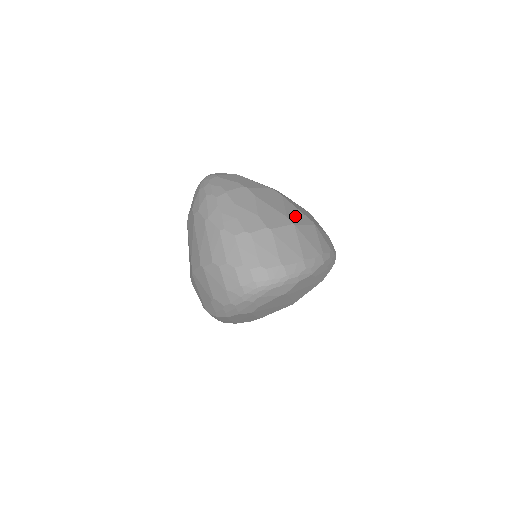
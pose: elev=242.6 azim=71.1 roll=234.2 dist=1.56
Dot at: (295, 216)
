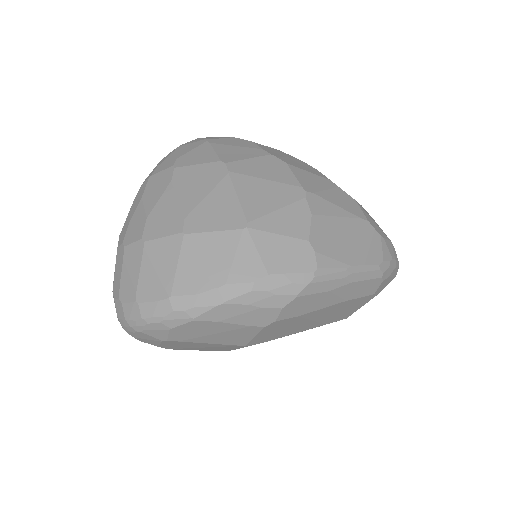
Dot at: (209, 214)
